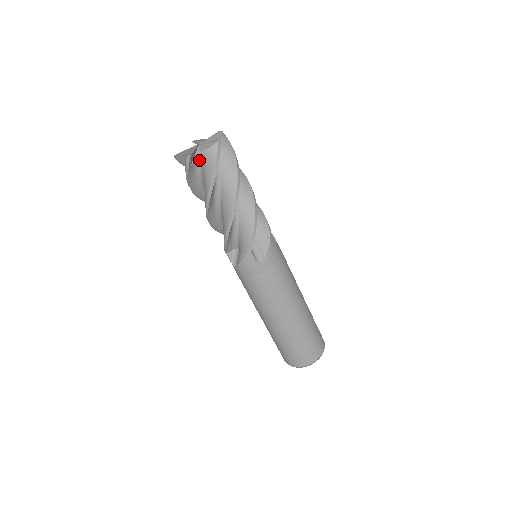
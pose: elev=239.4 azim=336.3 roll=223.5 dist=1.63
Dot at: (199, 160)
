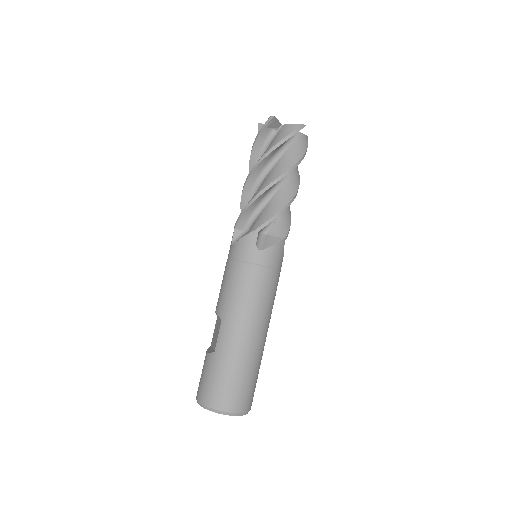
Dot at: (293, 136)
